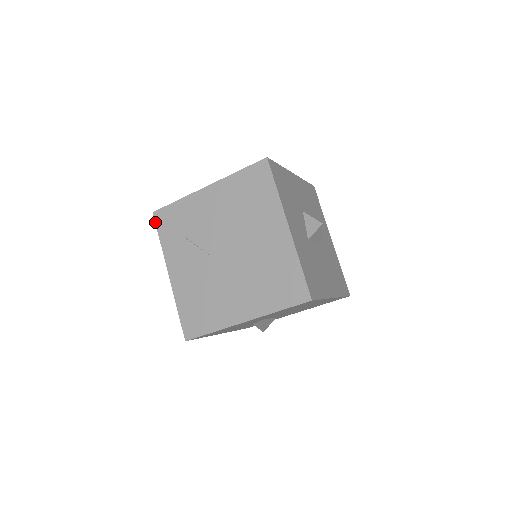
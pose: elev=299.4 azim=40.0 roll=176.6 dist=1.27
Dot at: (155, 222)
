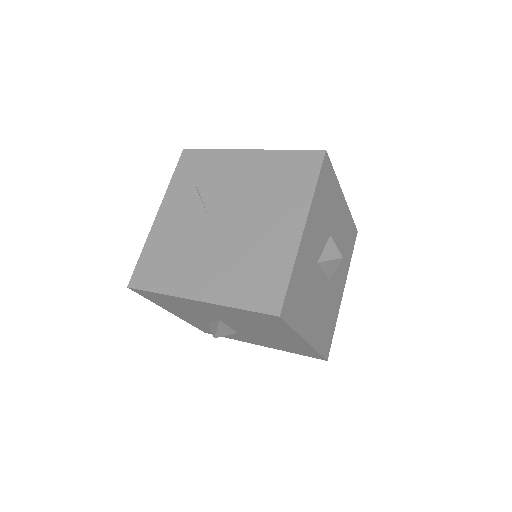
Dot at: (179, 159)
